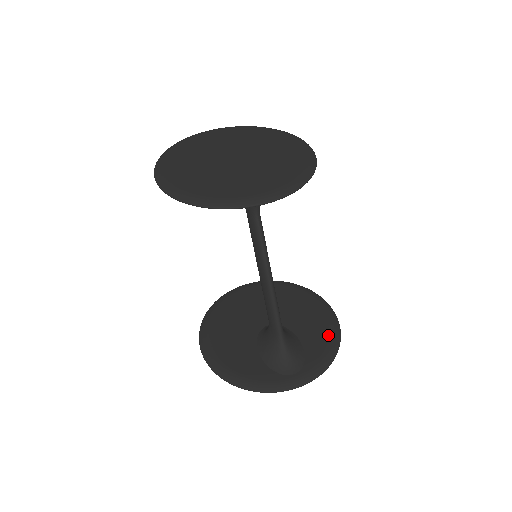
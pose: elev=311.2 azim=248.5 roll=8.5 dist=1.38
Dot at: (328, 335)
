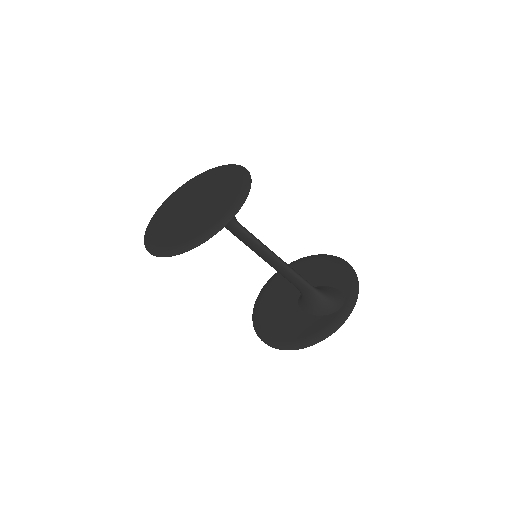
Dot at: (340, 268)
